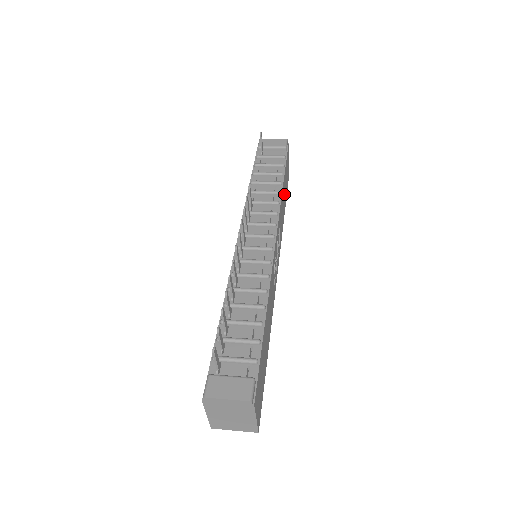
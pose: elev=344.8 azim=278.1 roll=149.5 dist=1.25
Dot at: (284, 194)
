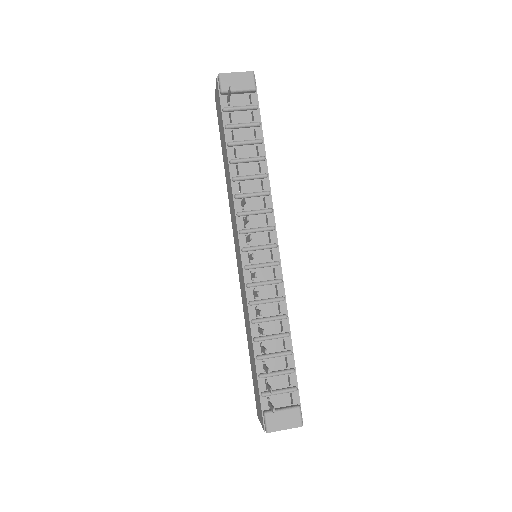
Dot at: occluded
